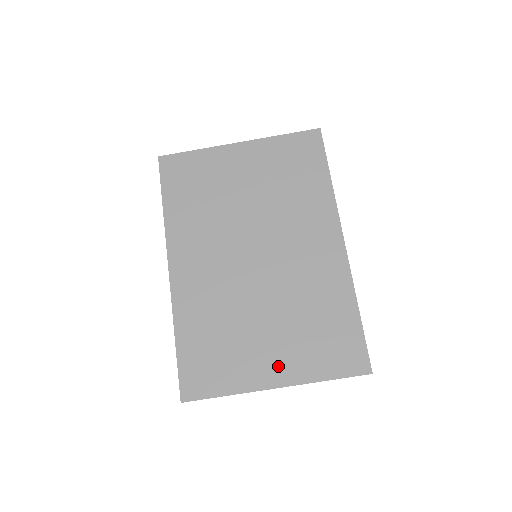
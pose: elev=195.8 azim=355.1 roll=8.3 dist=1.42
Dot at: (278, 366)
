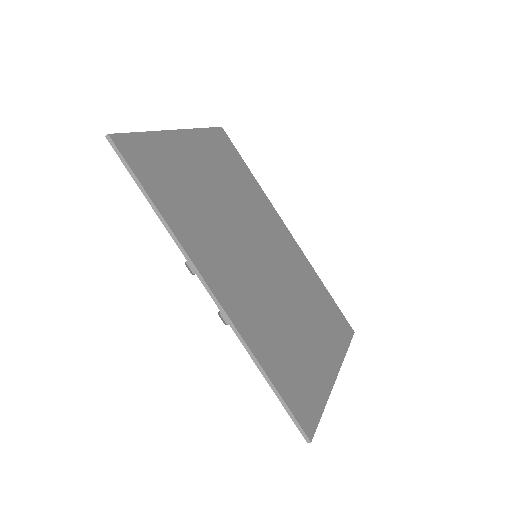
Dot at: (327, 355)
